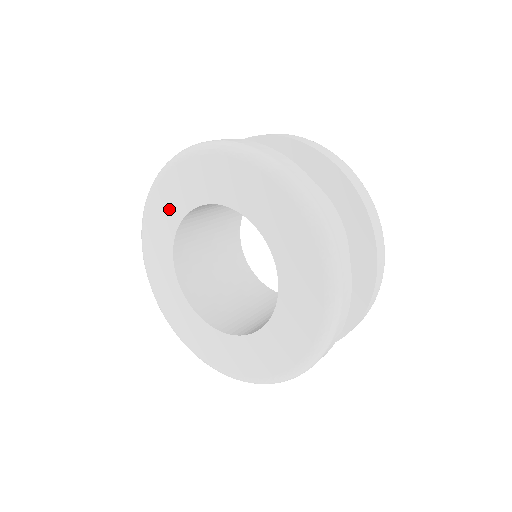
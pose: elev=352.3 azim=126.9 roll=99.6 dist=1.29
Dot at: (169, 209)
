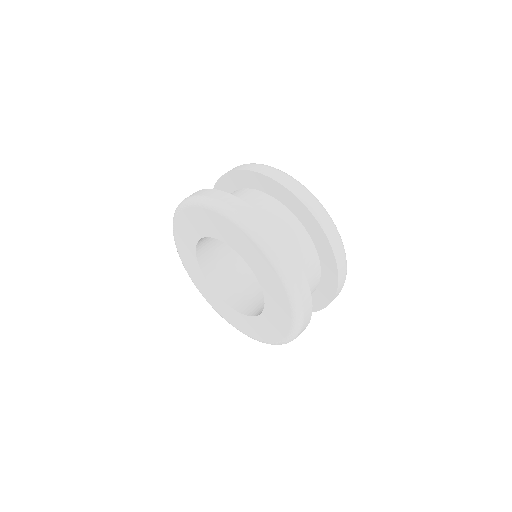
Dot at: (192, 264)
